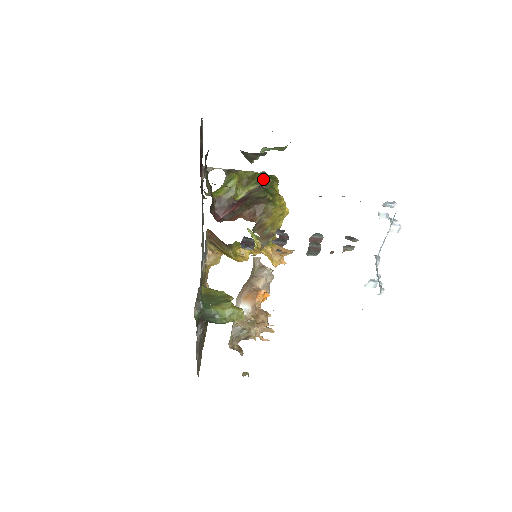
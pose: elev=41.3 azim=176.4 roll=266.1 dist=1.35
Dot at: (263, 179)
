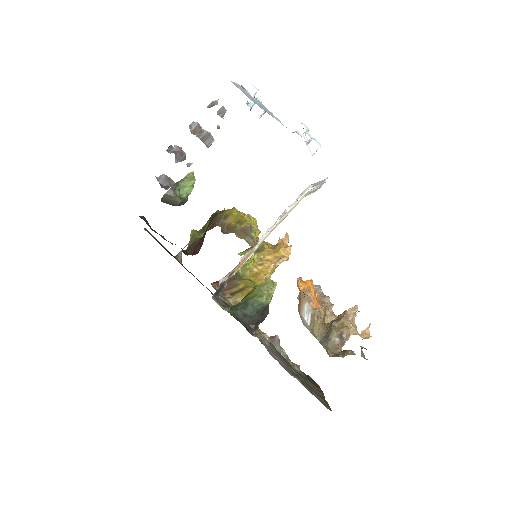
Dot at: (211, 216)
